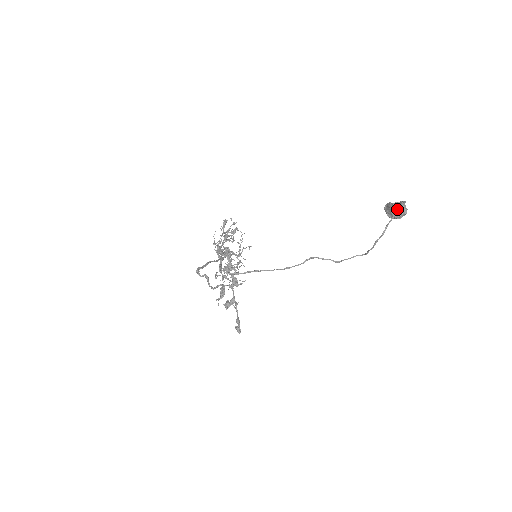
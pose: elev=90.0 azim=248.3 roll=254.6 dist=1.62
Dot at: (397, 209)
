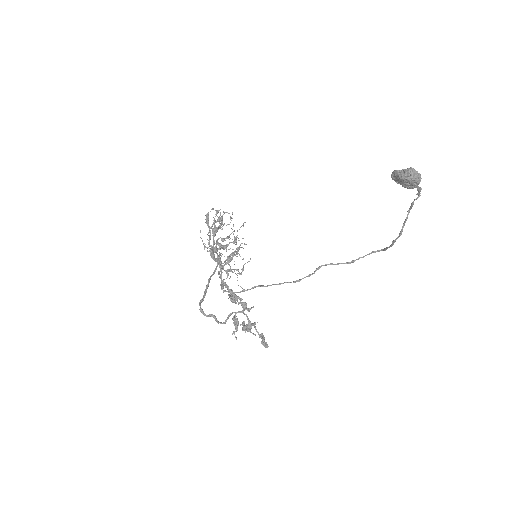
Dot at: (412, 204)
